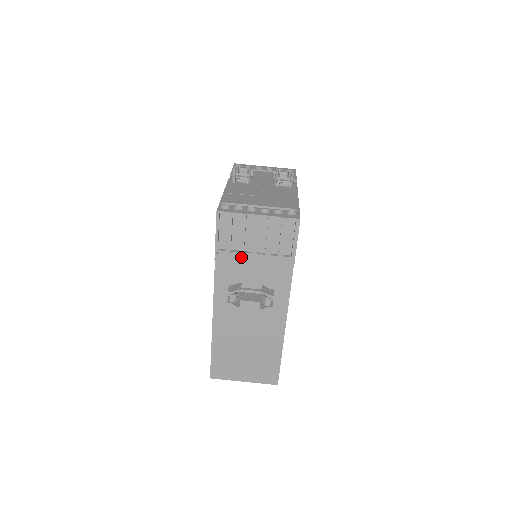
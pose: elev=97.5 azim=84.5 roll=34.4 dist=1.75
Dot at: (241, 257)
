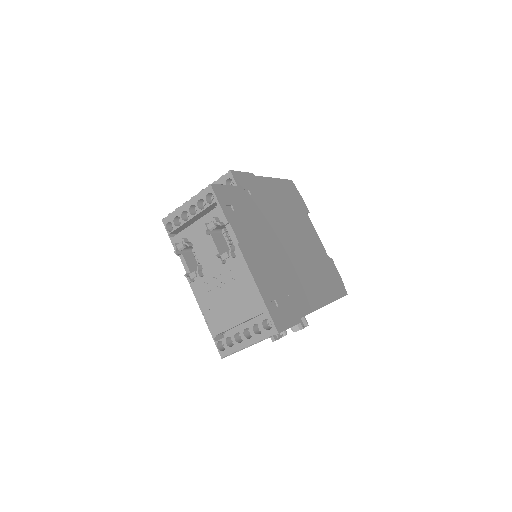
Dot at: occluded
